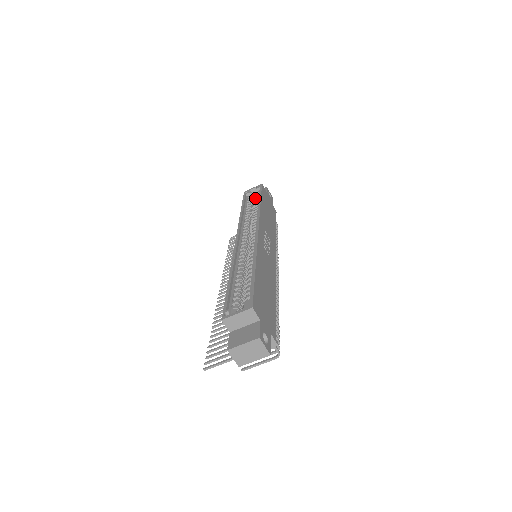
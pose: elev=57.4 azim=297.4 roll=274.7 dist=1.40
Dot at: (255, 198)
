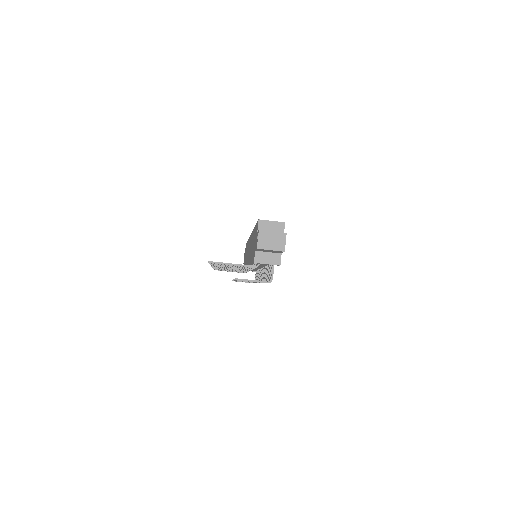
Dot at: occluded
